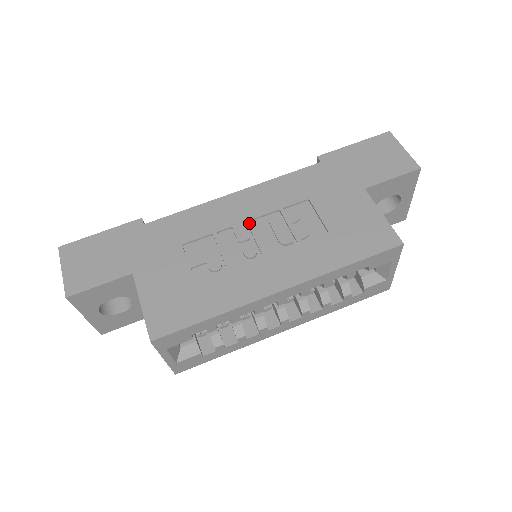
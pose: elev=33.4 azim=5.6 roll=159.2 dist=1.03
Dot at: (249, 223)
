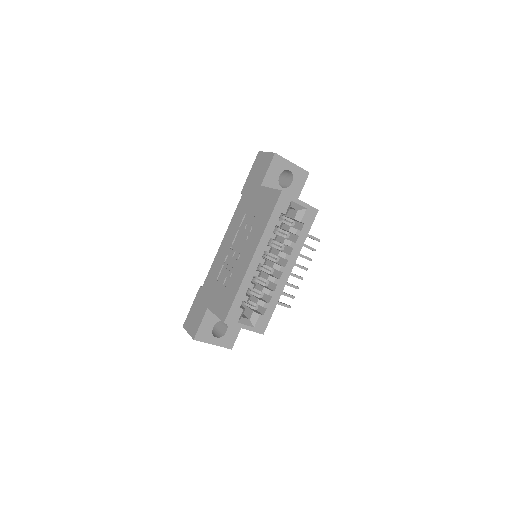
Dot at: (232, 246)
